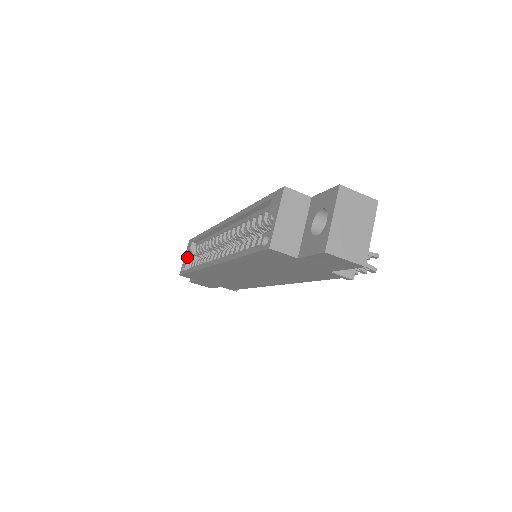
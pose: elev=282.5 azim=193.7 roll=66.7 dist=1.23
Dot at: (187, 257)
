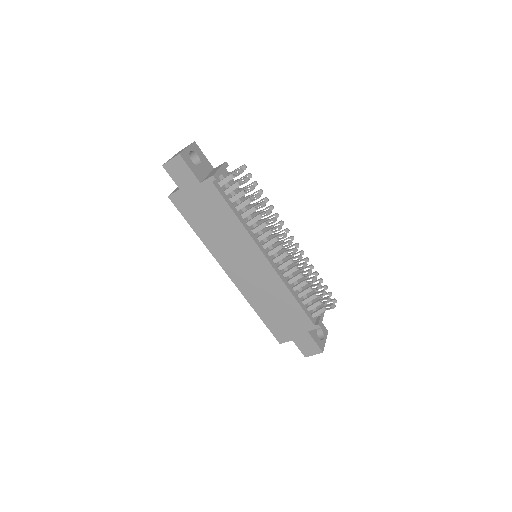
Dot at: occluded
